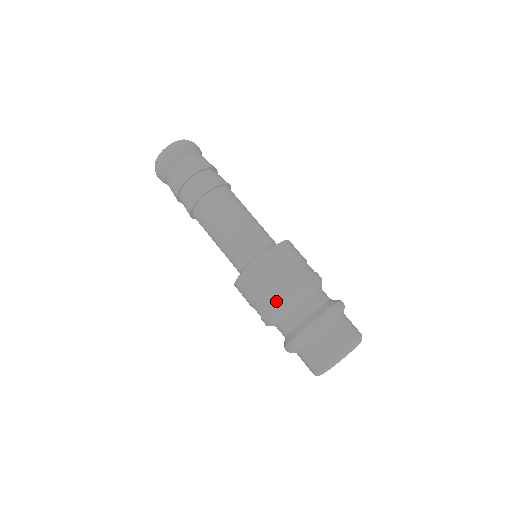
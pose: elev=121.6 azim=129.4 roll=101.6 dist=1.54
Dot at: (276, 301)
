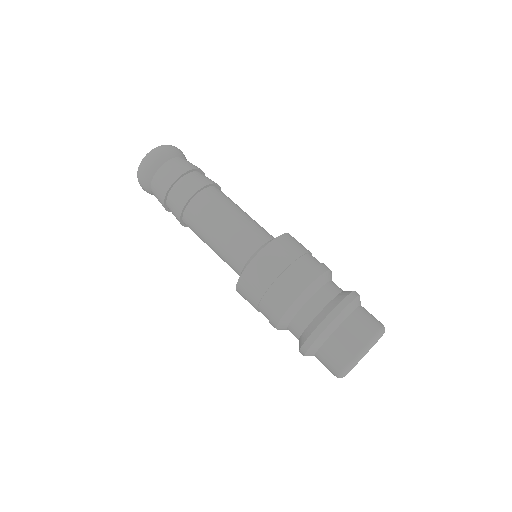
Dot at: (298, 282)
